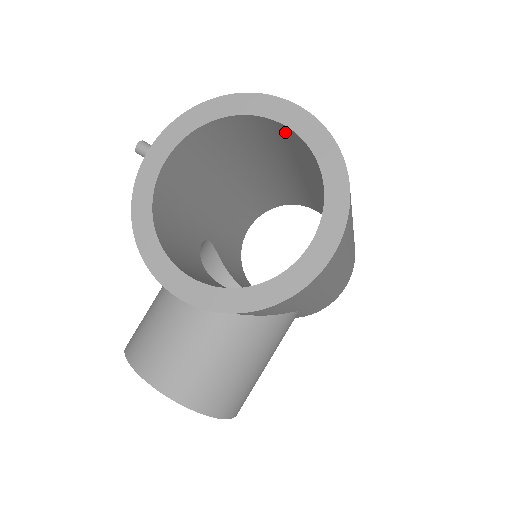
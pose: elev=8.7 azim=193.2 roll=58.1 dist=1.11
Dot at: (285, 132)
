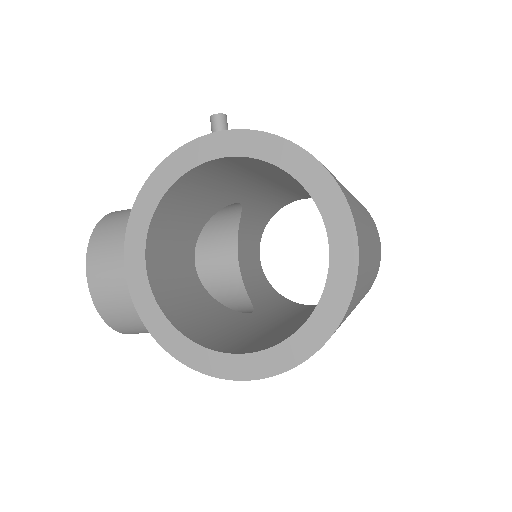
Dot at: occluded
